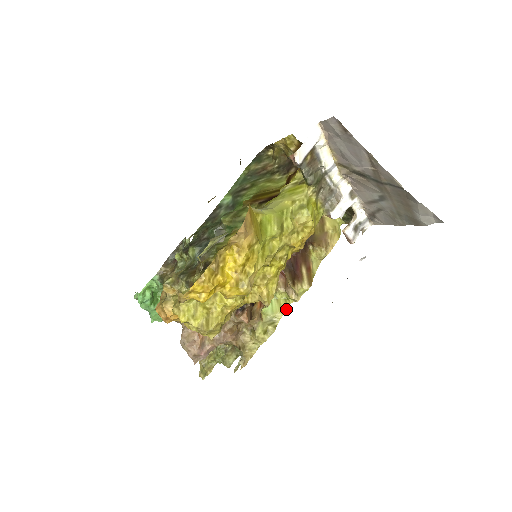
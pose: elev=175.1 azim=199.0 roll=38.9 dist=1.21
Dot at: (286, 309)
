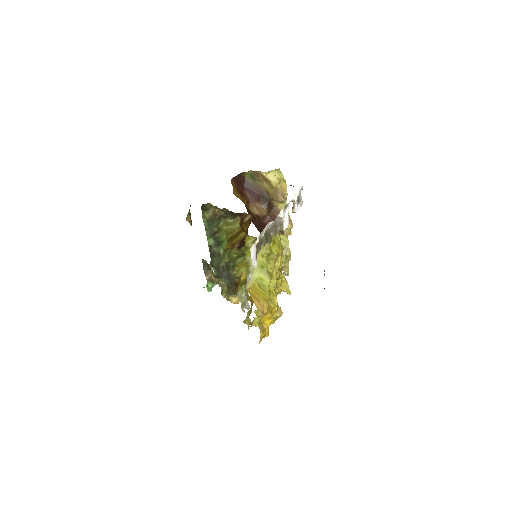
Dot at: (287, 239)
